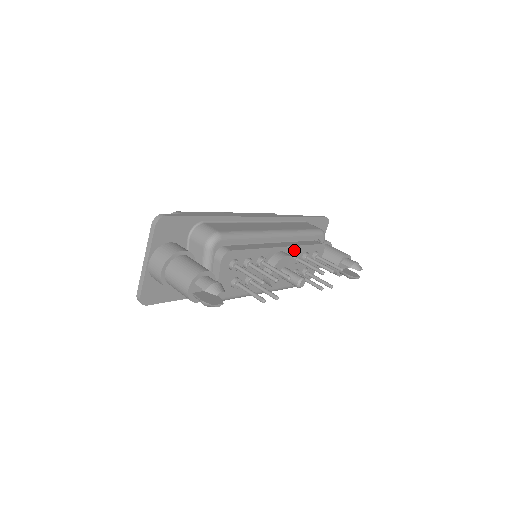
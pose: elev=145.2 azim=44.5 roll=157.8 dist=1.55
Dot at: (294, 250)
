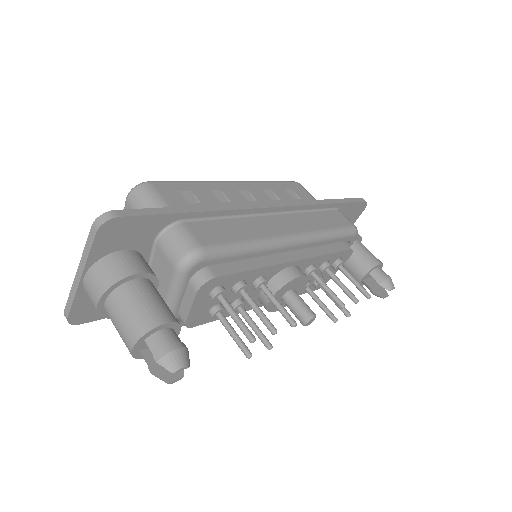
Dot at: (311, 261)
